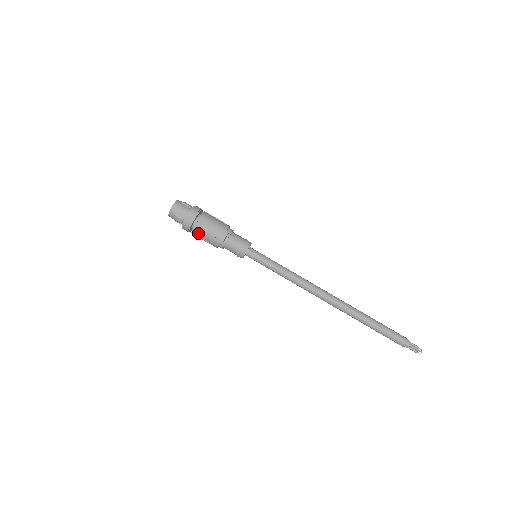
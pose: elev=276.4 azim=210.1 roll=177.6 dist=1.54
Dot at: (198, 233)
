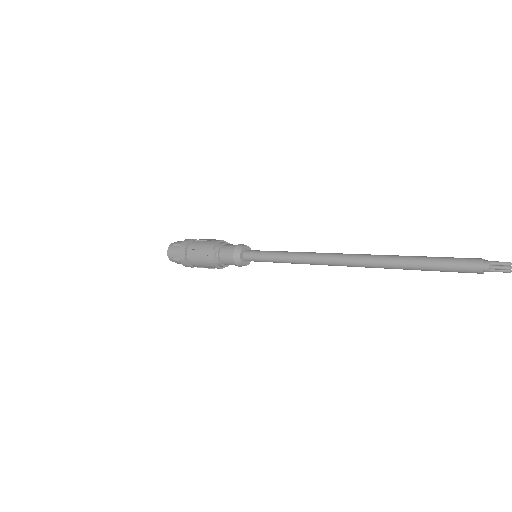
Dot at: (197, 266)
